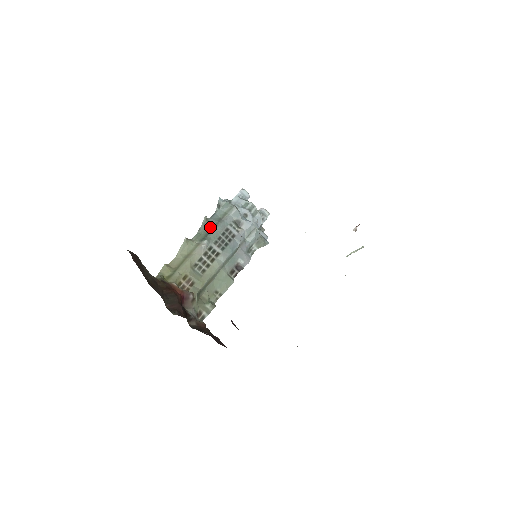
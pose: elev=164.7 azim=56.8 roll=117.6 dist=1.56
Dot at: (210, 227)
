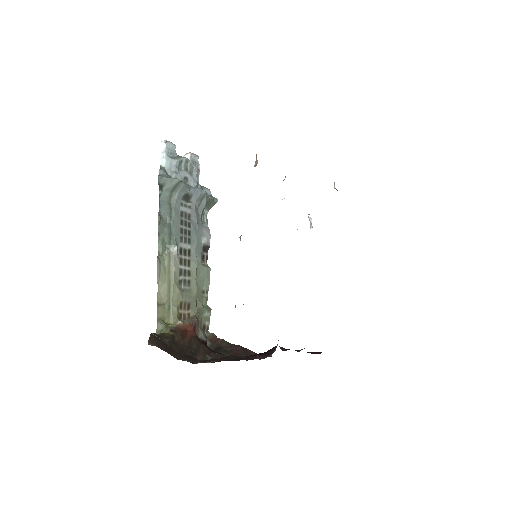
Dot at: (165, 222)
